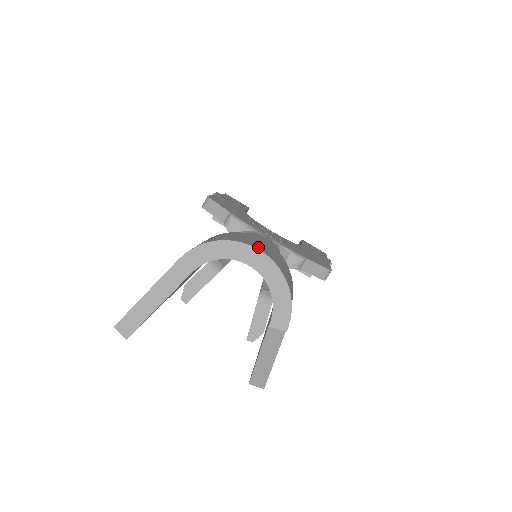
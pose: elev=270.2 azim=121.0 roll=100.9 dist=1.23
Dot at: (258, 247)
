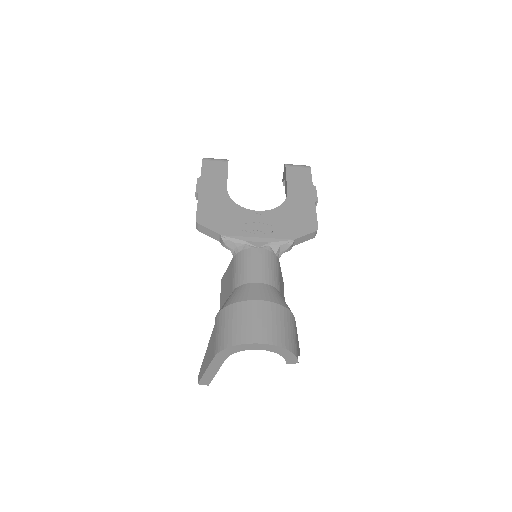
Dot at: (258, 337)
